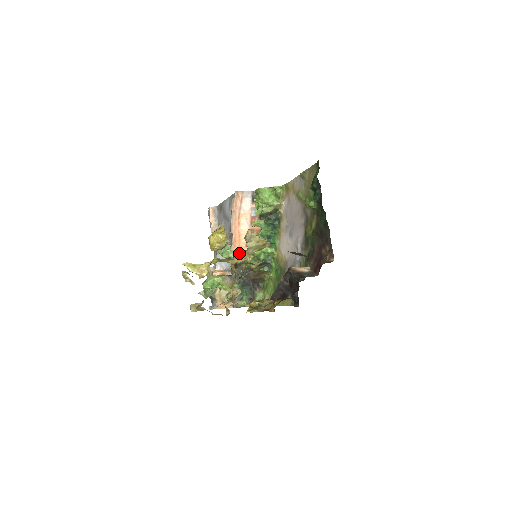
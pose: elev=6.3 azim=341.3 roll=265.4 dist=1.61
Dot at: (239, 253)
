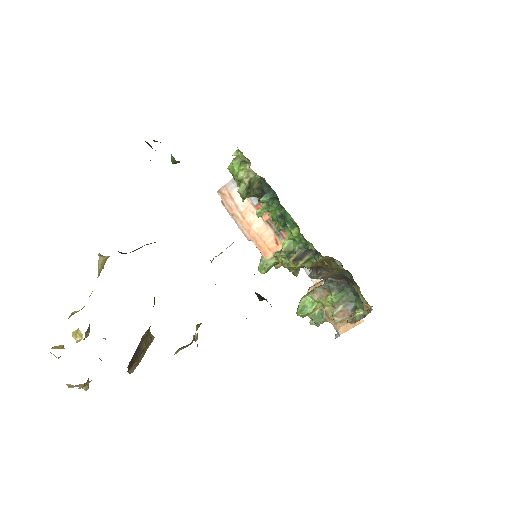
Dot at: (275, 258)
